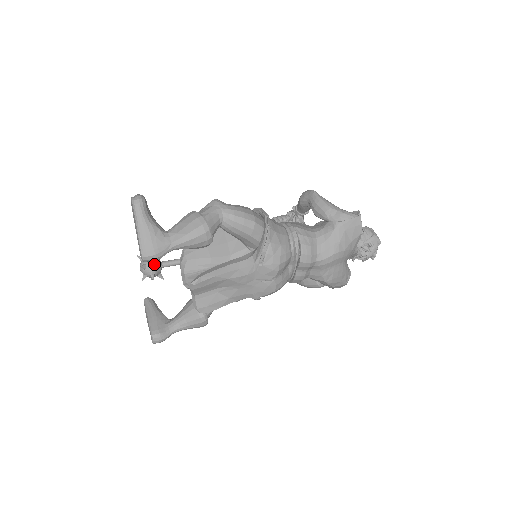
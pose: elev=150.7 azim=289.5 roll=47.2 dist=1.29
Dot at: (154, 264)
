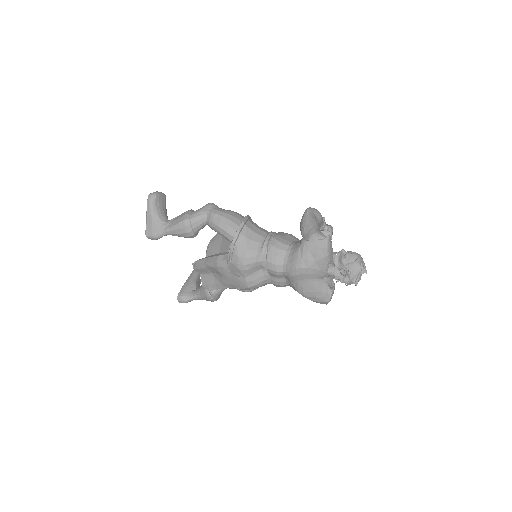
Dot at: occluded
